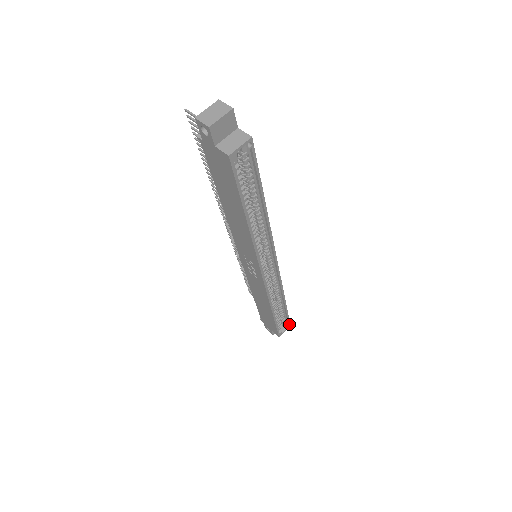
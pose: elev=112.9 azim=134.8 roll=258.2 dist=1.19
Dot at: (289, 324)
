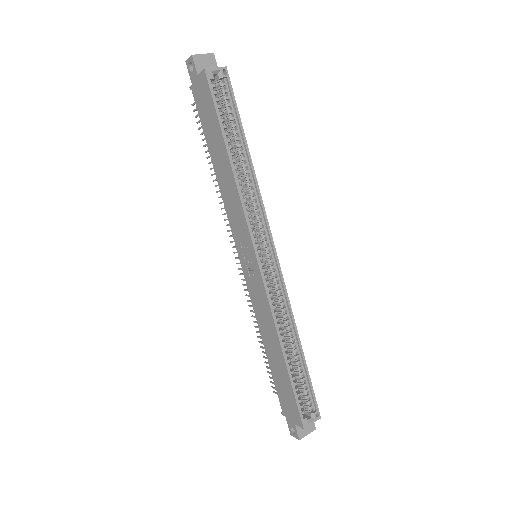
Dot at: (317, 411)
